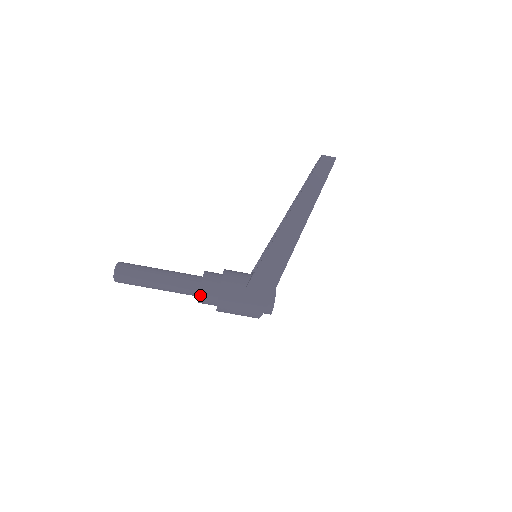
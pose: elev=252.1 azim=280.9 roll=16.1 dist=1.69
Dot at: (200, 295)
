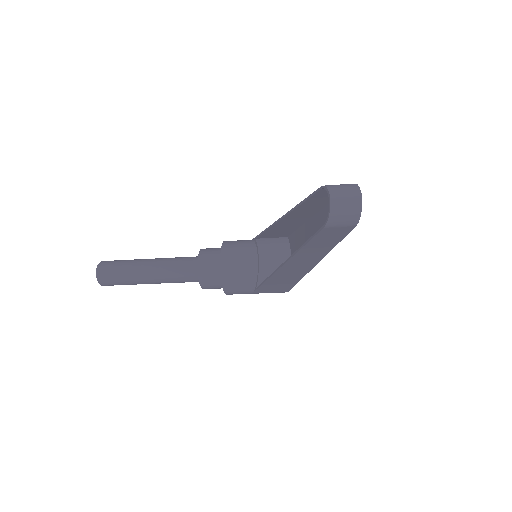
Dot at: occluded
